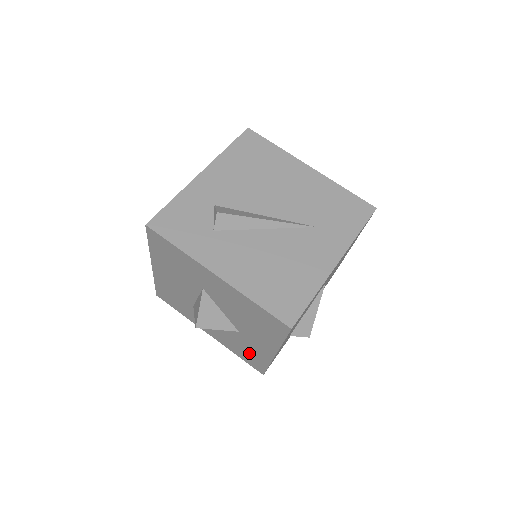
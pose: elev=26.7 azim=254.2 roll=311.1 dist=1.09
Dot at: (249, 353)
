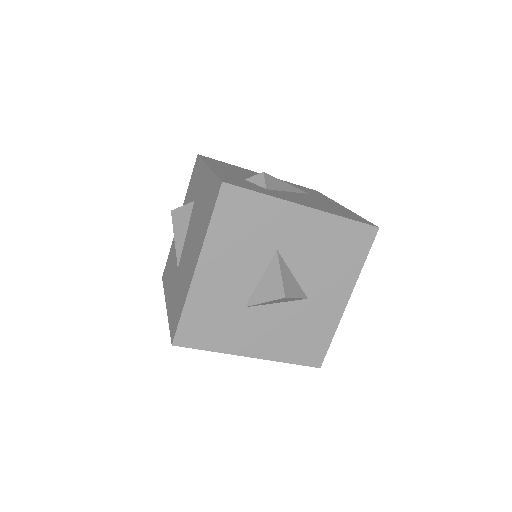
Dot at: (311, 336)
